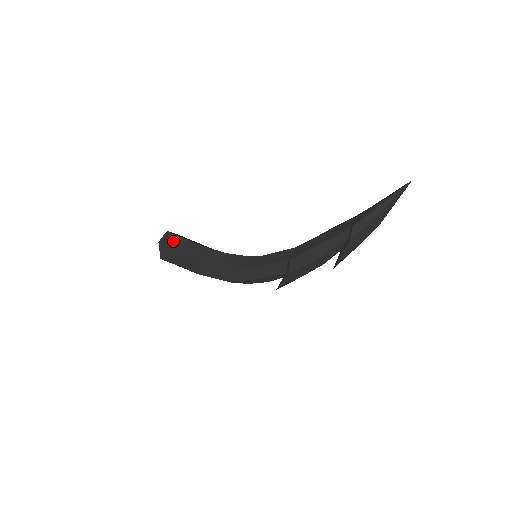
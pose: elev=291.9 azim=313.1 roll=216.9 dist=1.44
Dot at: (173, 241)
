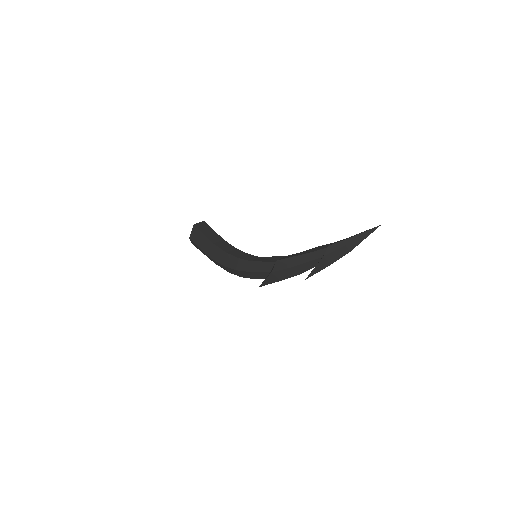
Dot at: (204, 228)
